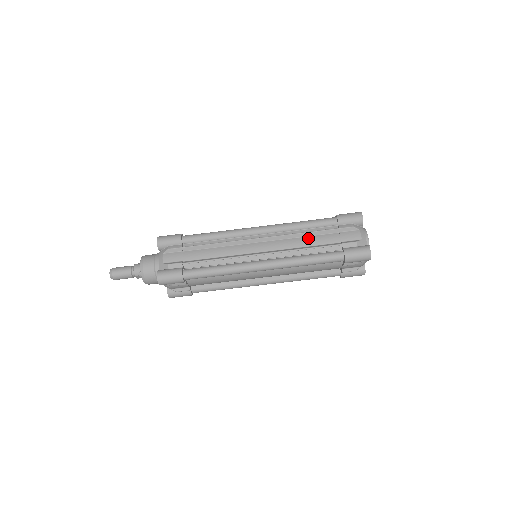
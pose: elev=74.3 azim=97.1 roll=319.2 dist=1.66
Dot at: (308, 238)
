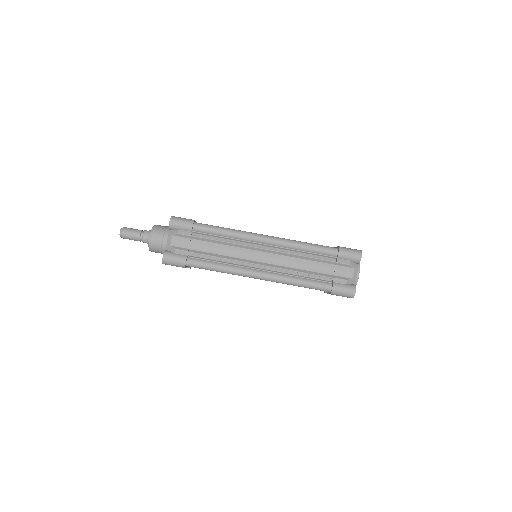
Dot at: (306, 262)
